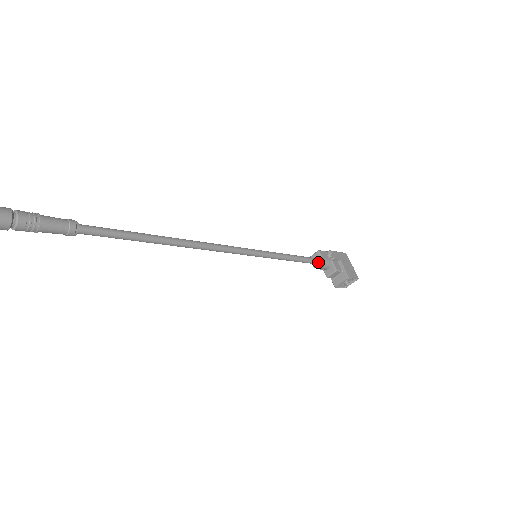
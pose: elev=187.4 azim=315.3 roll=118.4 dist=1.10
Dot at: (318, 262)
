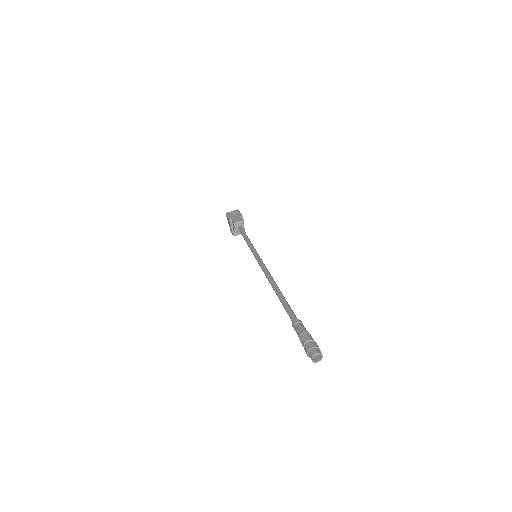
Dot at: occluded
